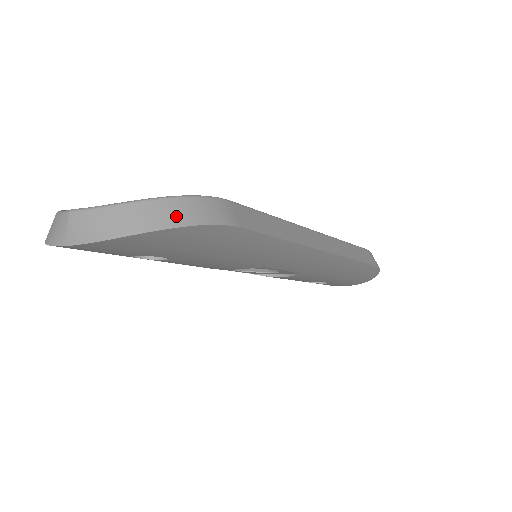
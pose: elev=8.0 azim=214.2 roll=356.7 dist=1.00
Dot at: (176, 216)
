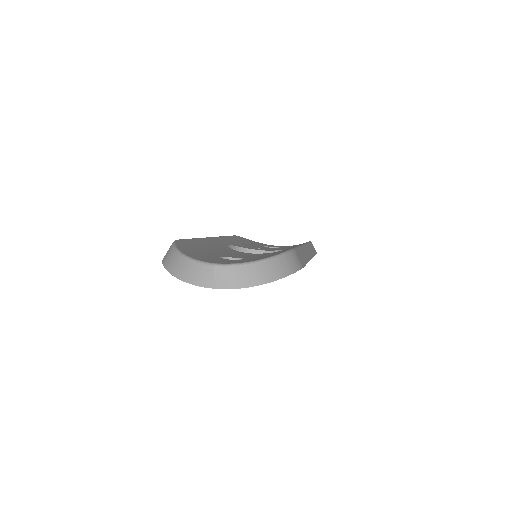
Dot at: (282, 270)
